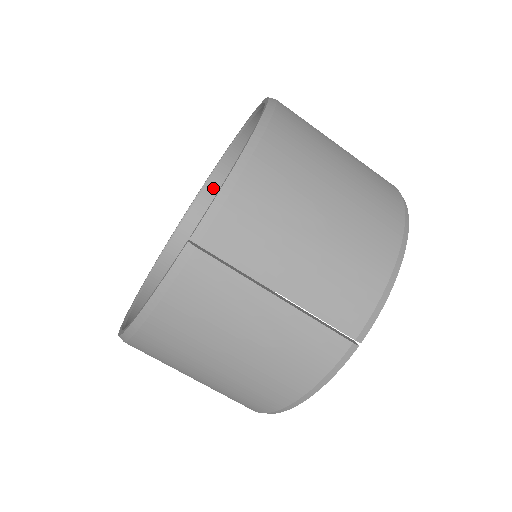
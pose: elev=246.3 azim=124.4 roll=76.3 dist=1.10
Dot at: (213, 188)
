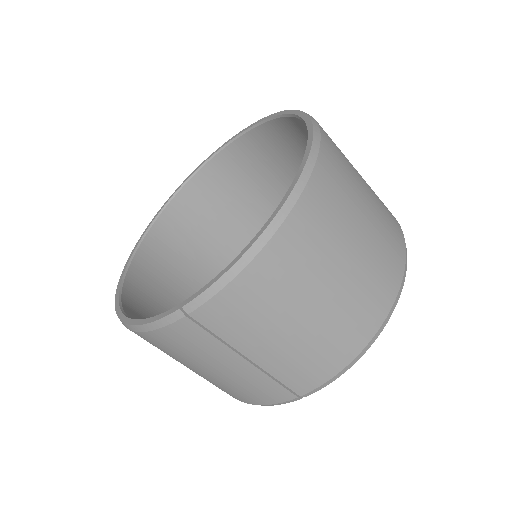
Dot at: (243, 144)
